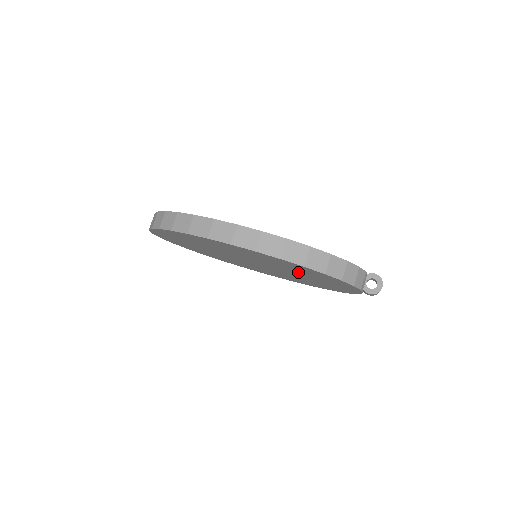
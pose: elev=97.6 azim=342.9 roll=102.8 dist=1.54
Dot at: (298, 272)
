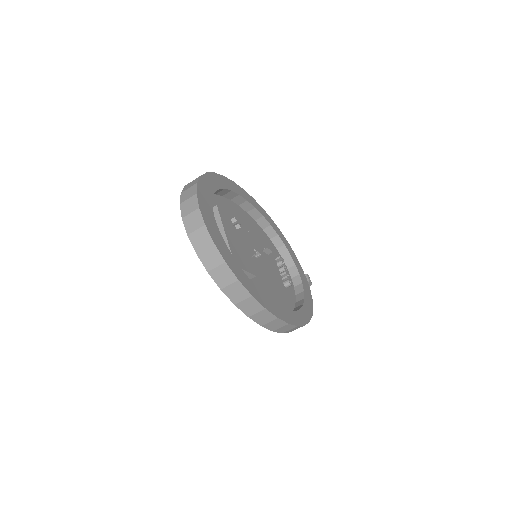
Dot at: occluded
